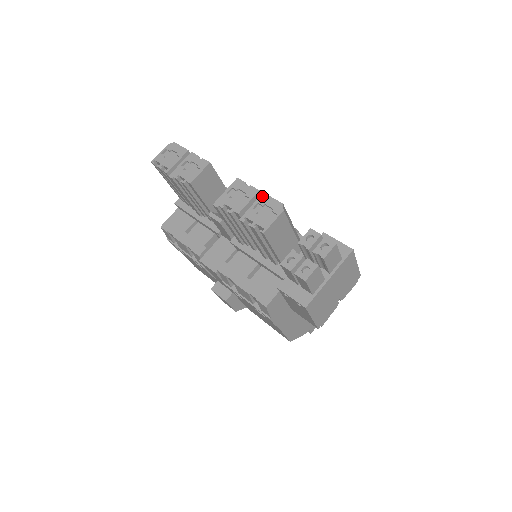
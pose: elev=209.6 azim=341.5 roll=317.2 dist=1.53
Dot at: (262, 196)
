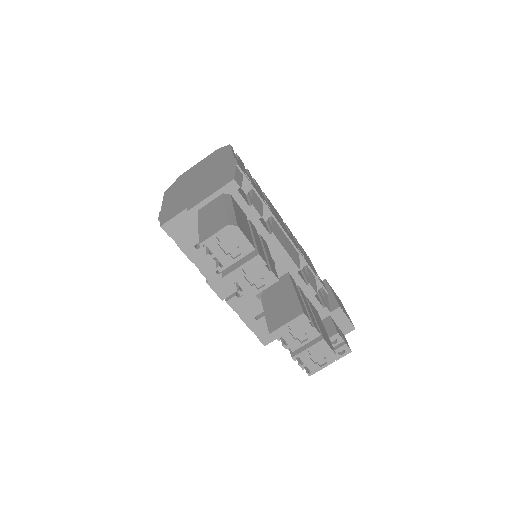
Dot at: (321, 342)
